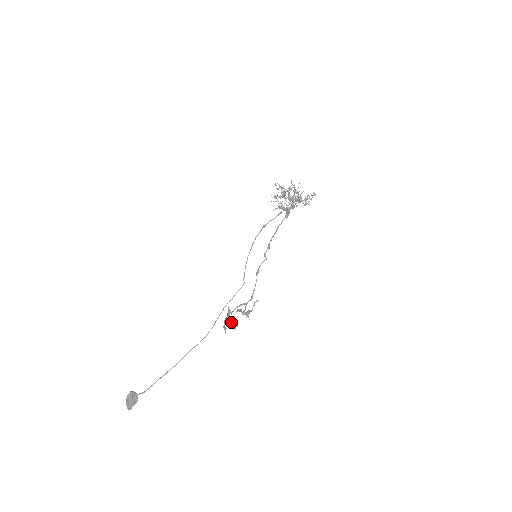
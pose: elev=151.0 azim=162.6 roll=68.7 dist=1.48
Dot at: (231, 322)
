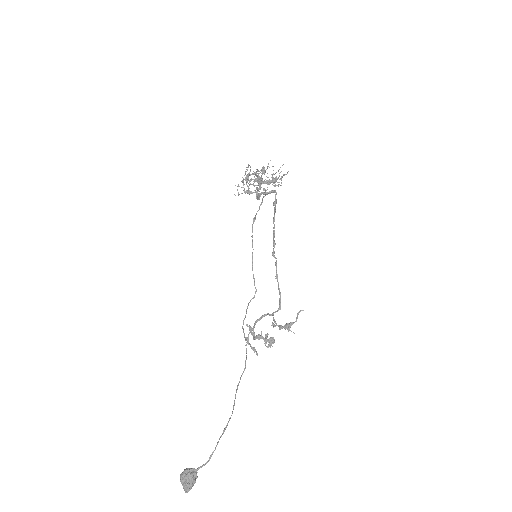
Dot at: (265, 341)
